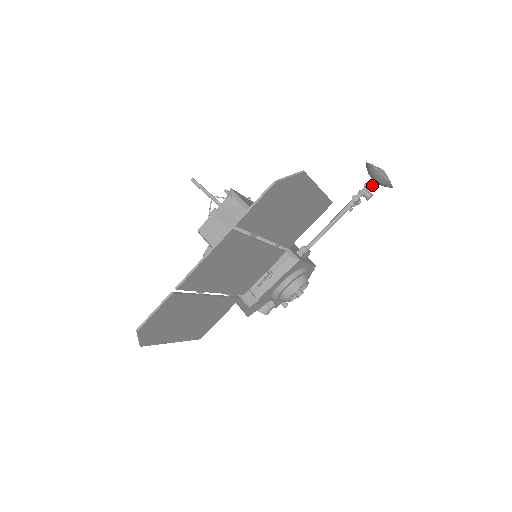
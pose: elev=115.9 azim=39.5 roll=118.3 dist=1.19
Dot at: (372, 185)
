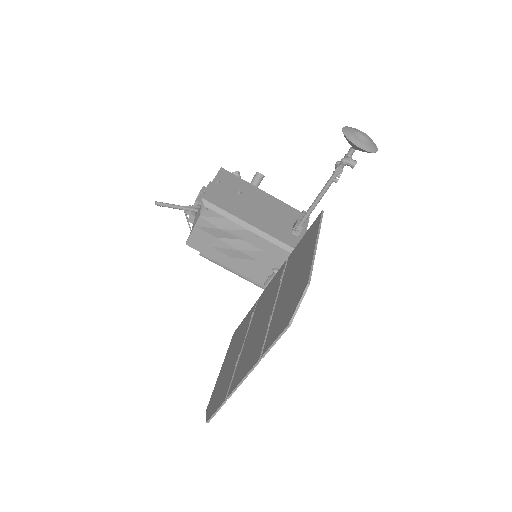
Dot at: (354, 151)
